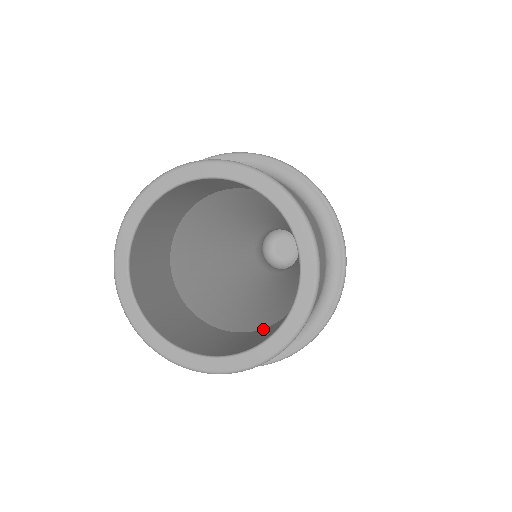
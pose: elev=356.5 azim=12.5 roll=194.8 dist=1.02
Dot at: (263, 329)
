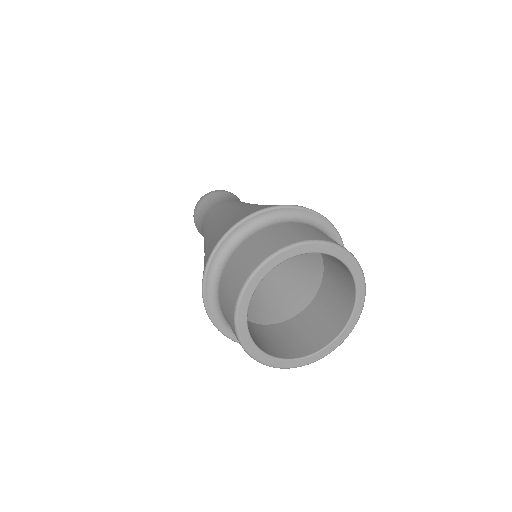
Dot at: (322, 287)
